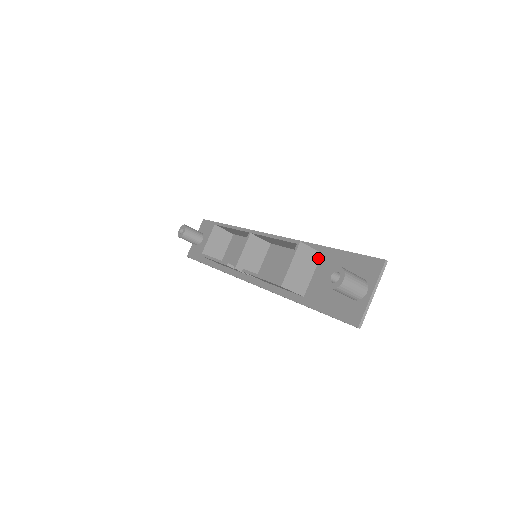
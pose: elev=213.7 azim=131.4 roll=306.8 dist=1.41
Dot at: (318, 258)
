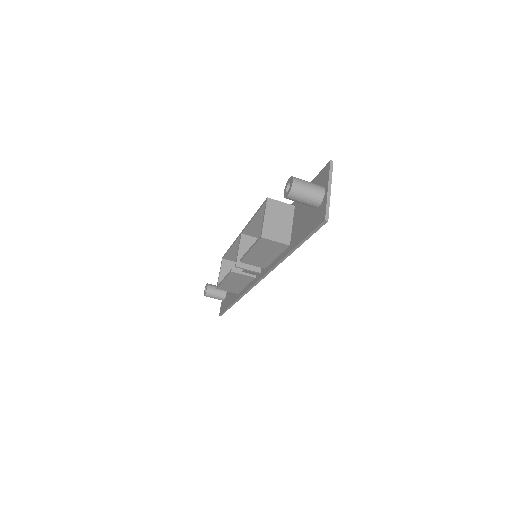
Dot at: (292, 210)
